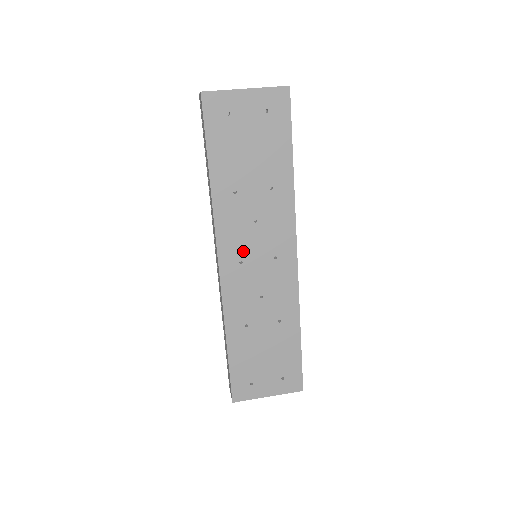
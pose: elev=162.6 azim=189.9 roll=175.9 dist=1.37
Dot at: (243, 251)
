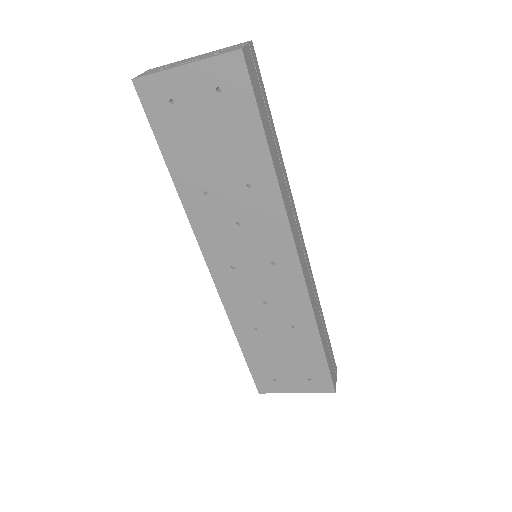
Dot at: (232, 256)
